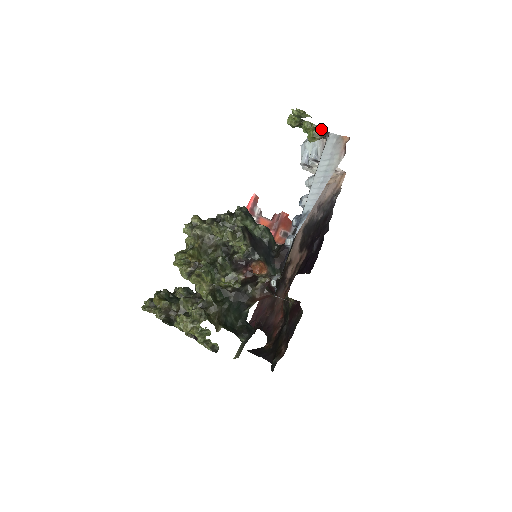
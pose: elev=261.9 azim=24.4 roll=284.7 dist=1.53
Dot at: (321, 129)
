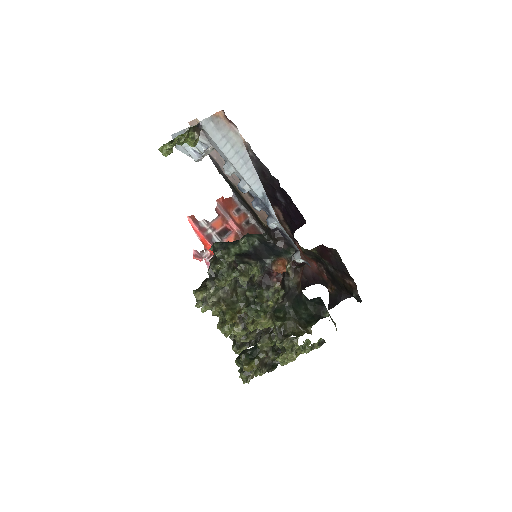
Dot at: (192, 129)
